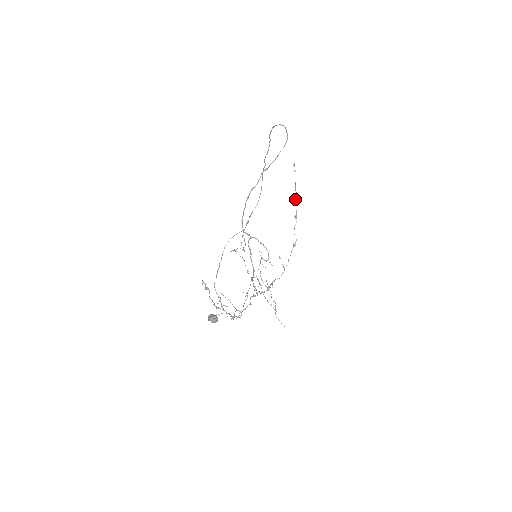
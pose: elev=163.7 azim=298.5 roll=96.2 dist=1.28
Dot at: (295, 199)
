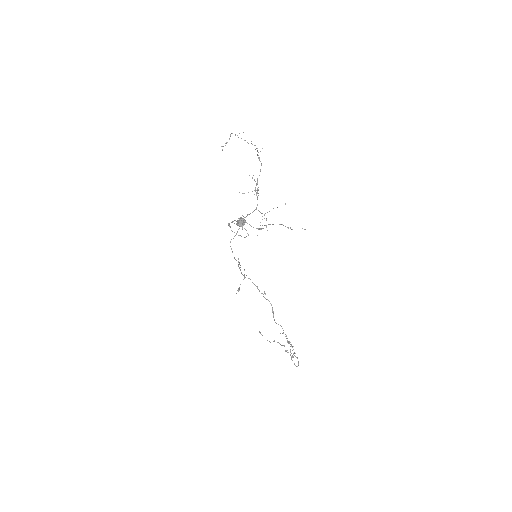
Dot at: (273, 341)
